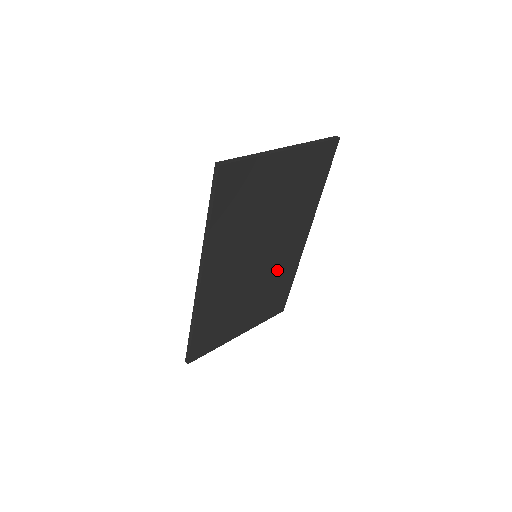
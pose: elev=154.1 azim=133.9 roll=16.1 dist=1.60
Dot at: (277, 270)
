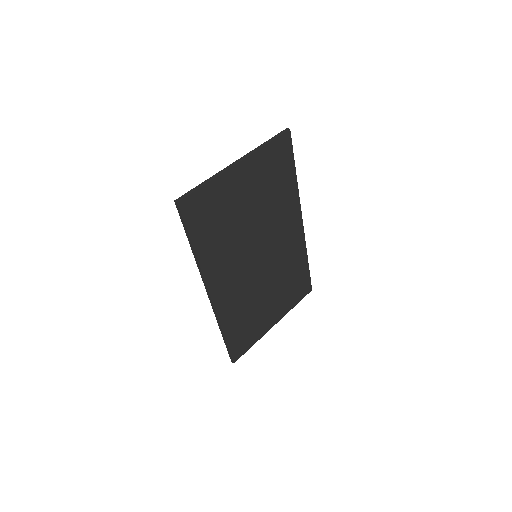
Dot at: (285, 259)
